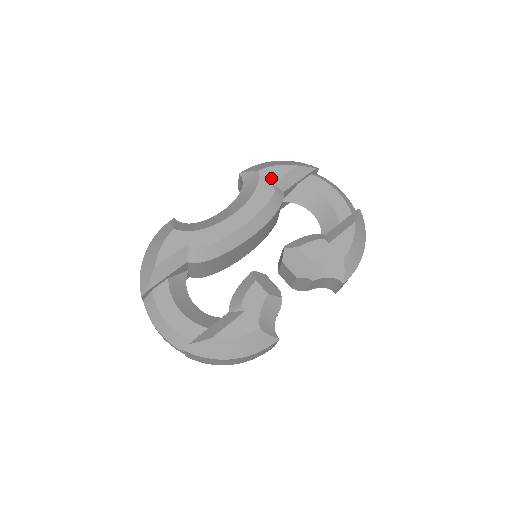
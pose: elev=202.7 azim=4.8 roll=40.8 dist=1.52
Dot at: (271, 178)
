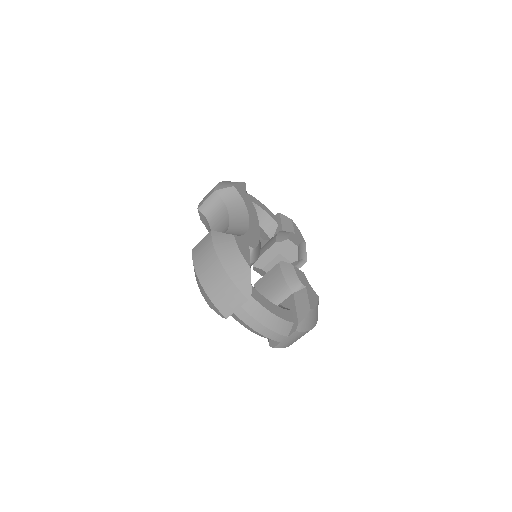
Dot at: (243, 192)
